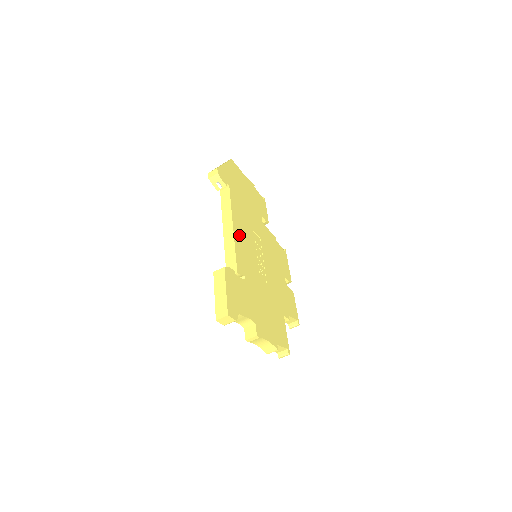
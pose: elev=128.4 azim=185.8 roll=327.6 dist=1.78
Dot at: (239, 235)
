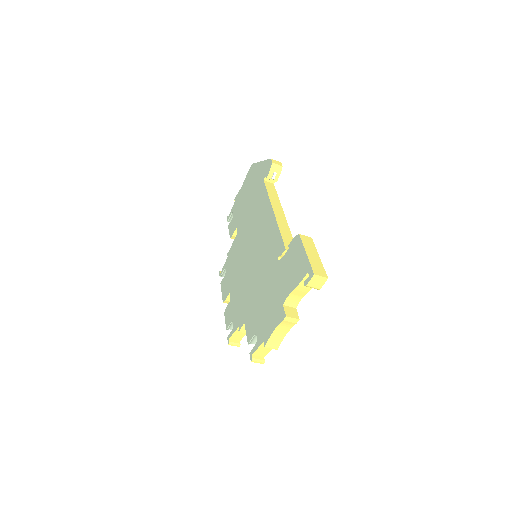
Dot at: occluded
